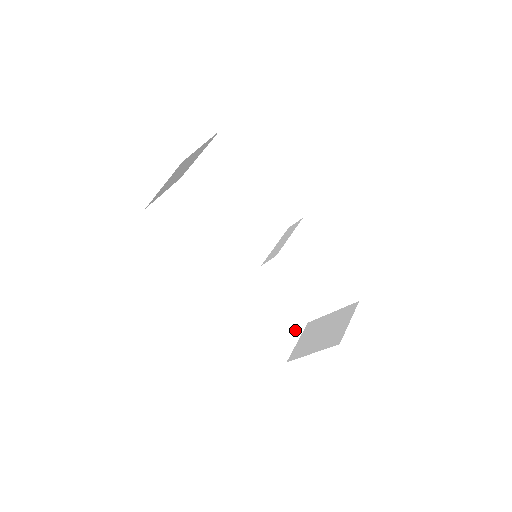
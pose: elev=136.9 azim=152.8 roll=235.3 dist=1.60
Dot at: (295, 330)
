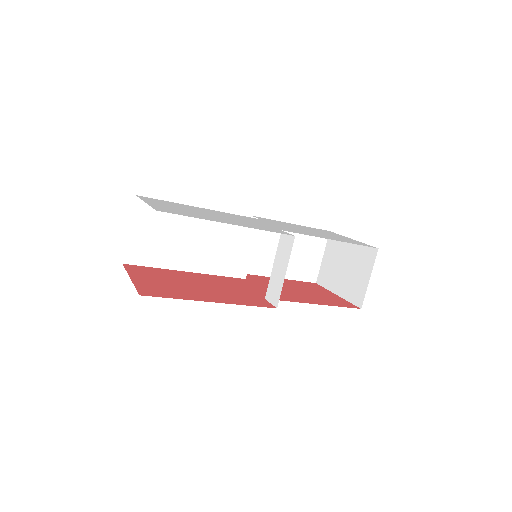
Dot at: (318, 248)
